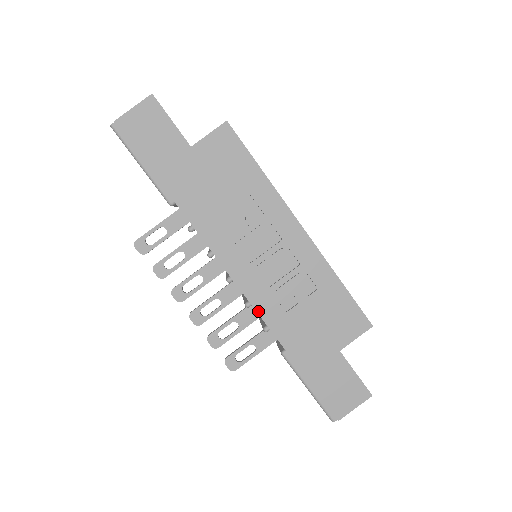
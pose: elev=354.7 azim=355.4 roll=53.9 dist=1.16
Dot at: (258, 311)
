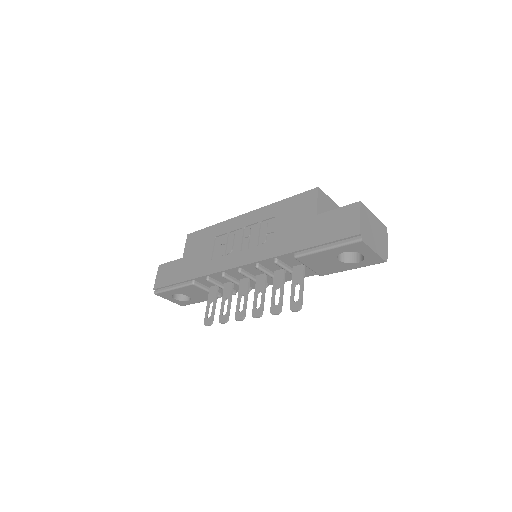
Dot at: (261, 260)
